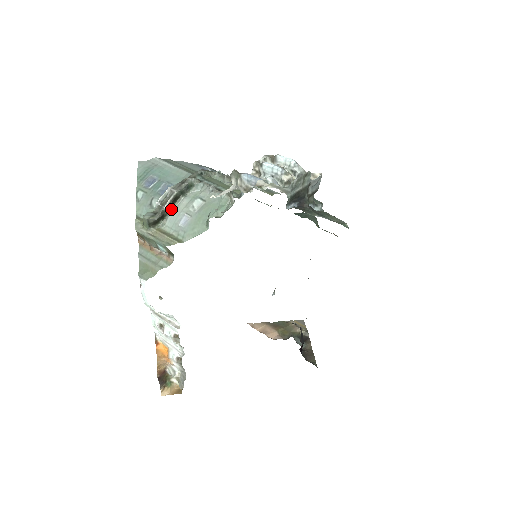
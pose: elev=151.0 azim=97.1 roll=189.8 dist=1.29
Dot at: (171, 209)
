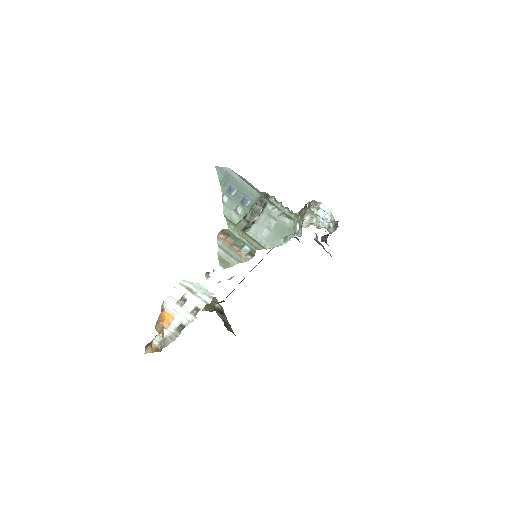
Dot at: occluded
